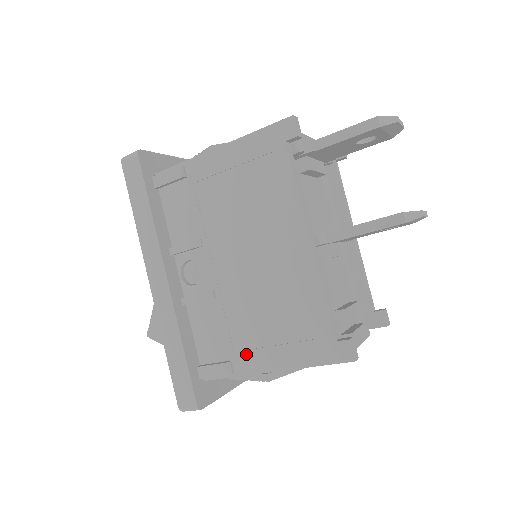
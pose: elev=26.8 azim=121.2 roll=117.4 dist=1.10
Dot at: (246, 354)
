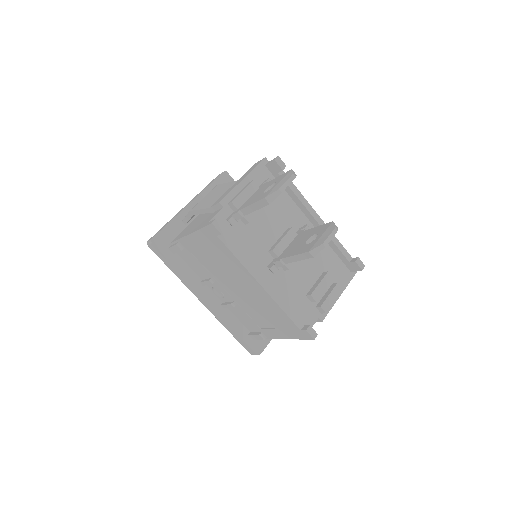
Dot at: (266, 330)
